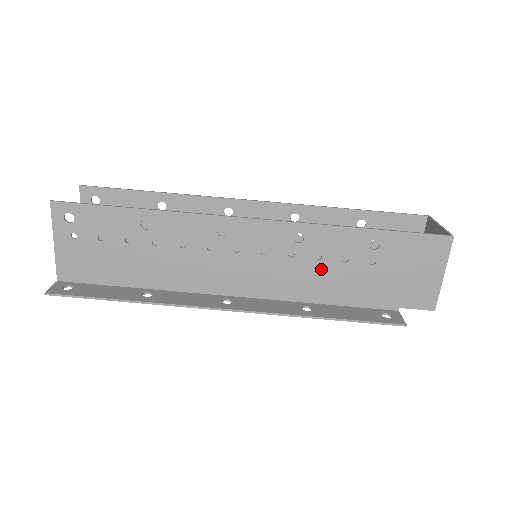
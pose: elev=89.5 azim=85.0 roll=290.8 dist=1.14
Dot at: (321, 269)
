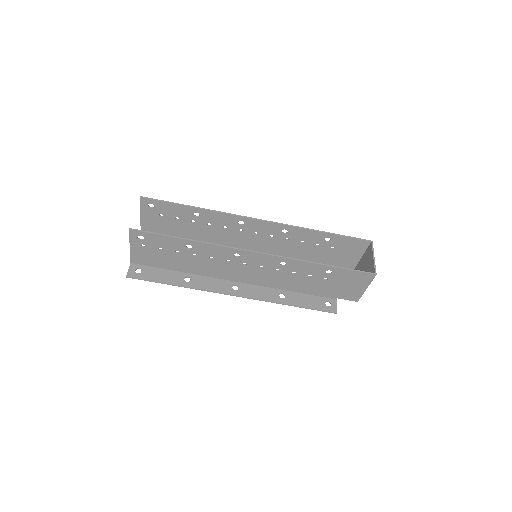
Dot at: (294, 278)
